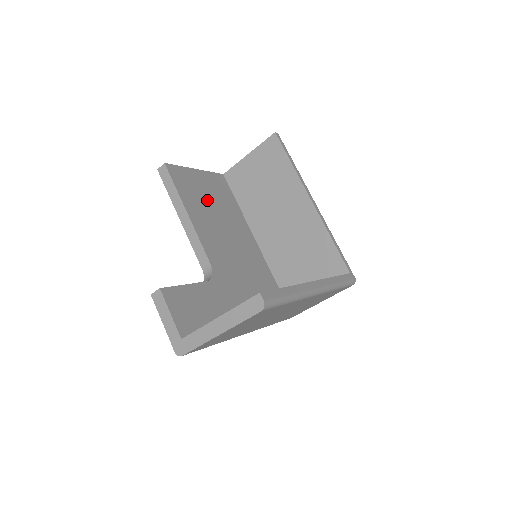
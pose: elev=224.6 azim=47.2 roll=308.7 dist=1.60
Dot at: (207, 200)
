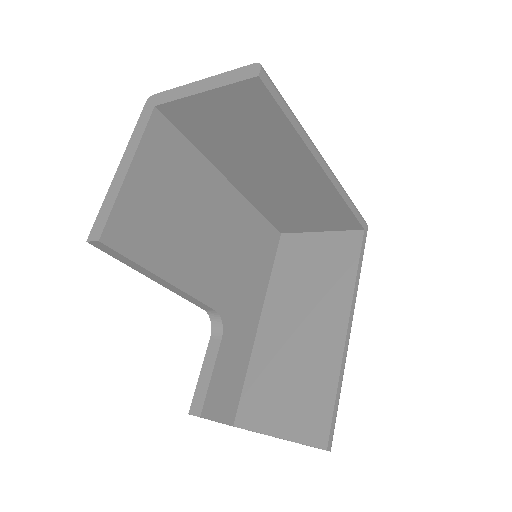
Dot at: (168, 213)
